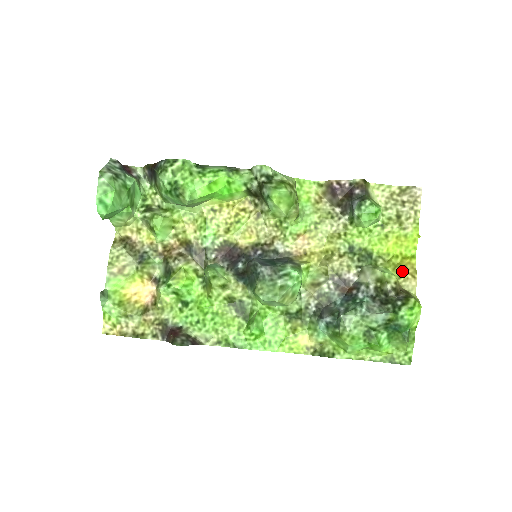
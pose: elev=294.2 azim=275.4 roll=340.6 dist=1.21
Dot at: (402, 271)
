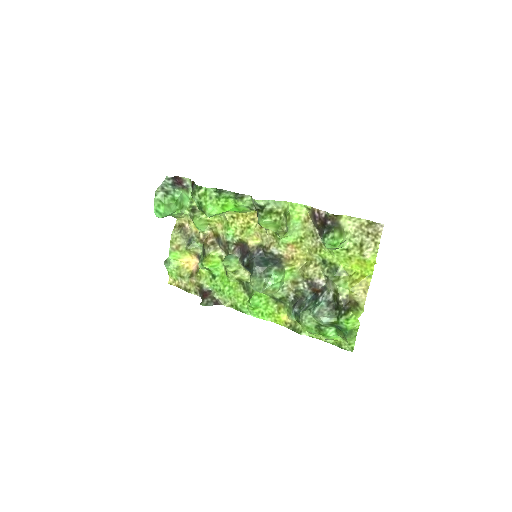
Dot at: (356, 287)
